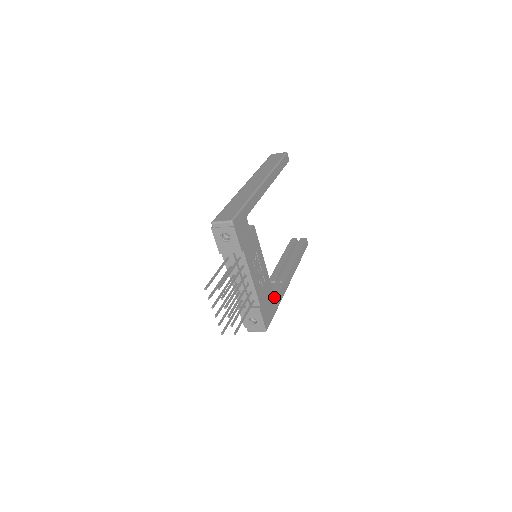
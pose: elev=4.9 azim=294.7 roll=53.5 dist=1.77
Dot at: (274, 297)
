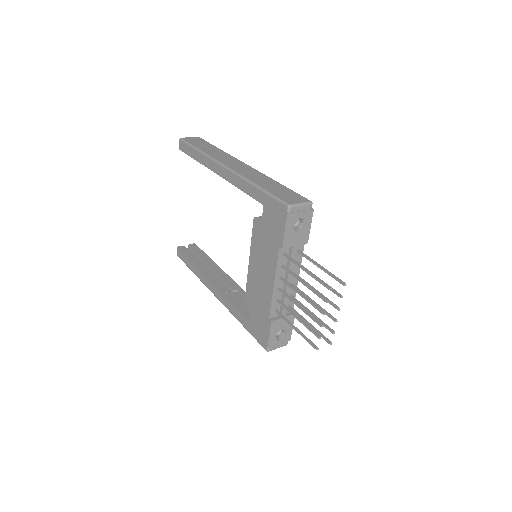
Dot at: occluded
